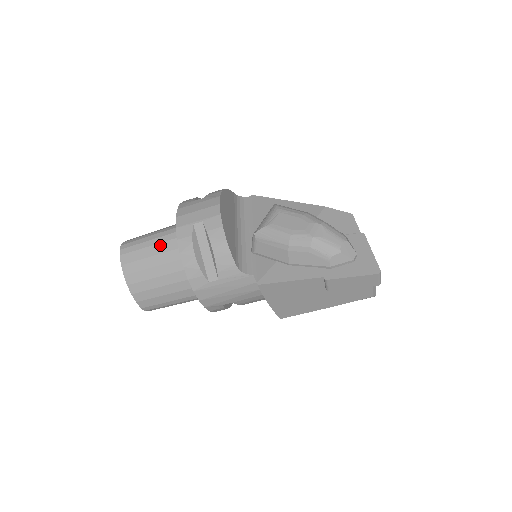
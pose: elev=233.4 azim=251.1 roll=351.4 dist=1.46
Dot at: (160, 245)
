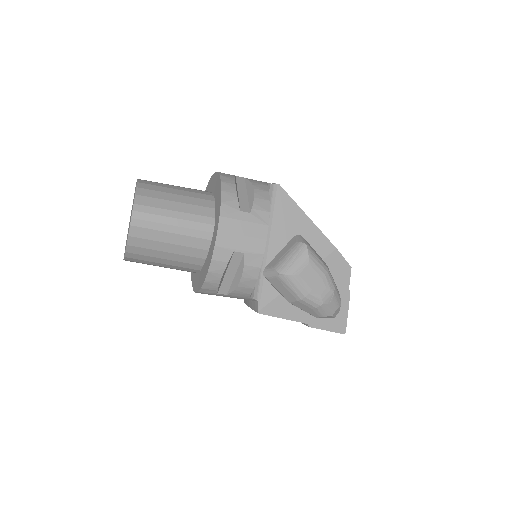
Dot at: (182, 237)
